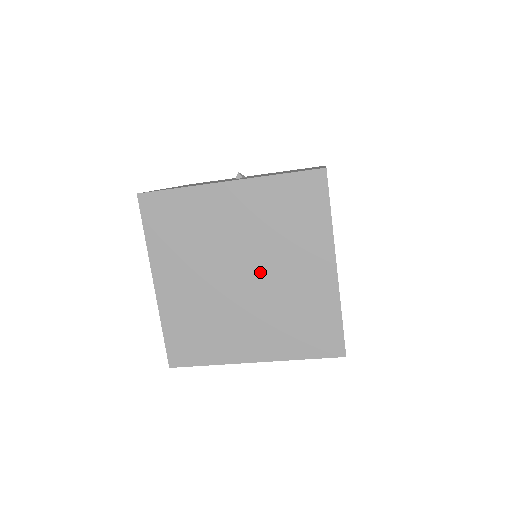
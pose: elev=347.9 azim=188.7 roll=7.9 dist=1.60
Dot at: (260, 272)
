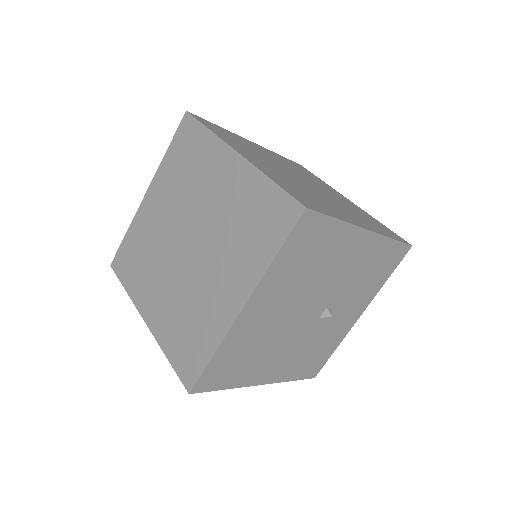
Dot at: (196, 225)
